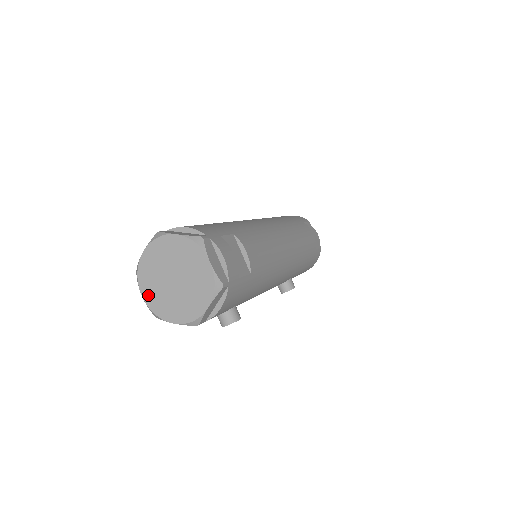
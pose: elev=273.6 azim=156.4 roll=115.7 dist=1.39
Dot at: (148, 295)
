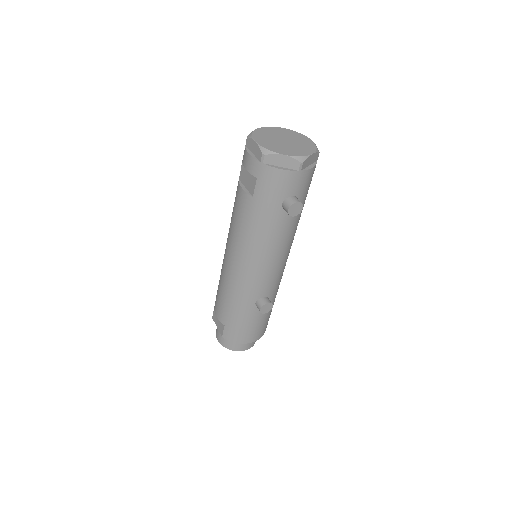
Dot at: (261, 142)
